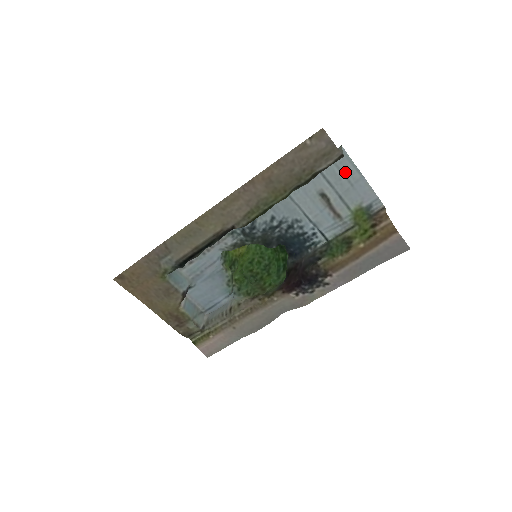
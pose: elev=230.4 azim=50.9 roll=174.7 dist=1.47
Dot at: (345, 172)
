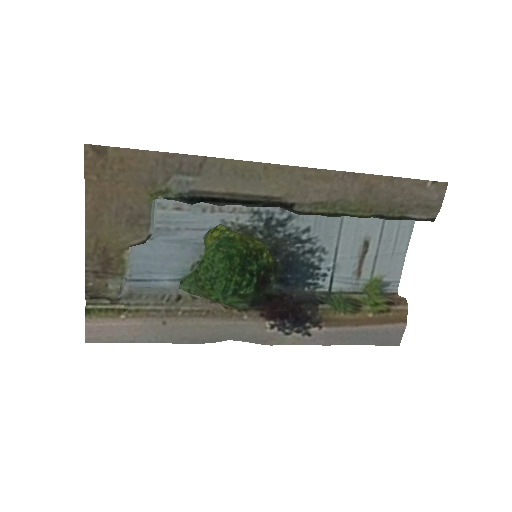
Dot at: (399, 238)
